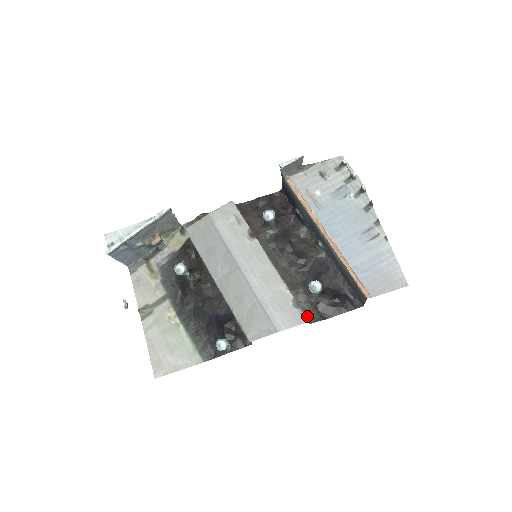
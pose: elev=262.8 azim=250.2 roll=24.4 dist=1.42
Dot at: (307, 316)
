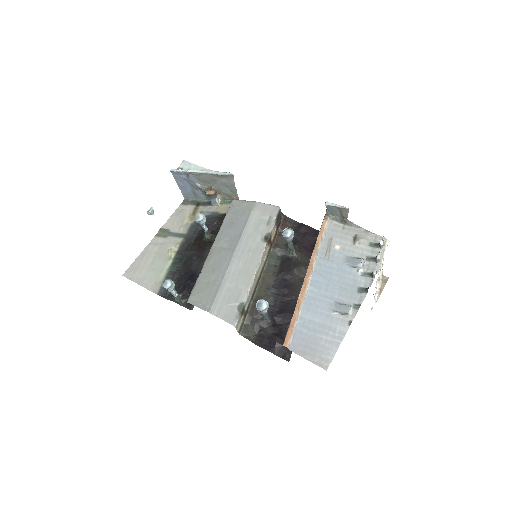
Dot at: (244, 328)
